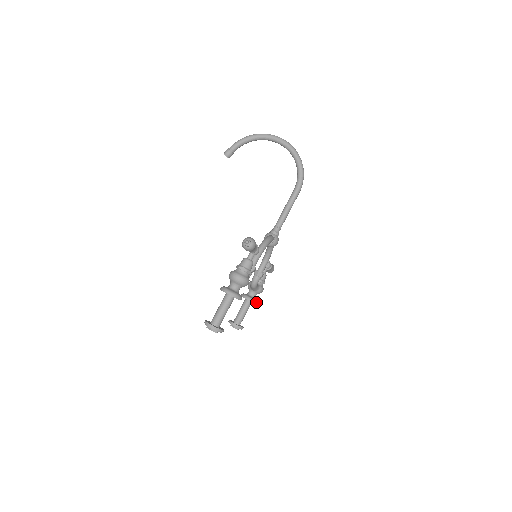
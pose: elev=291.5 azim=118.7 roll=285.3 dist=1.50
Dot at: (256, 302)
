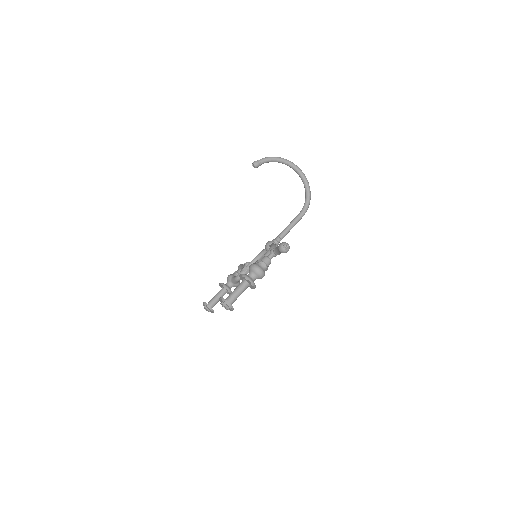
Dot at: occluded
